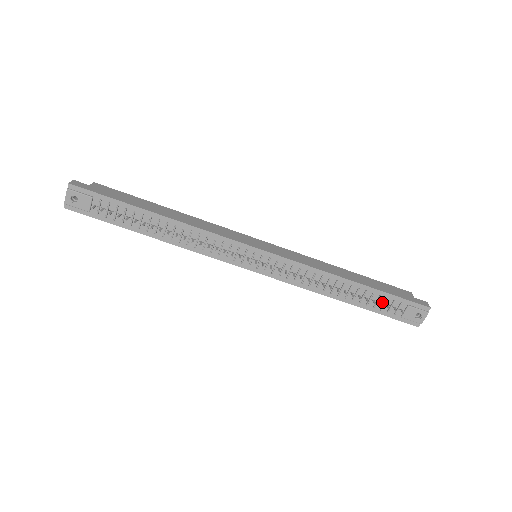
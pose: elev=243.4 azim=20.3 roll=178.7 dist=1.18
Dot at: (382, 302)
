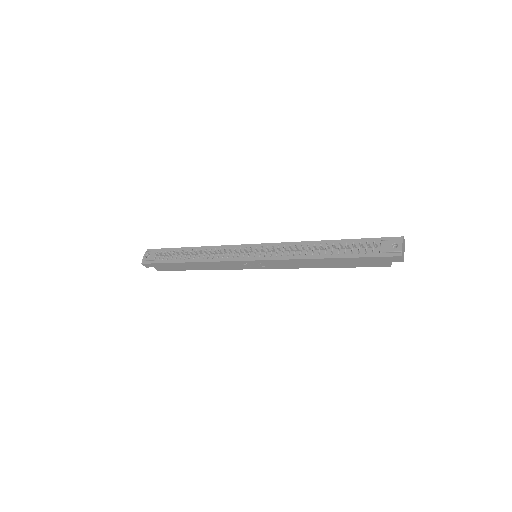
Dot at: (358, 247)
